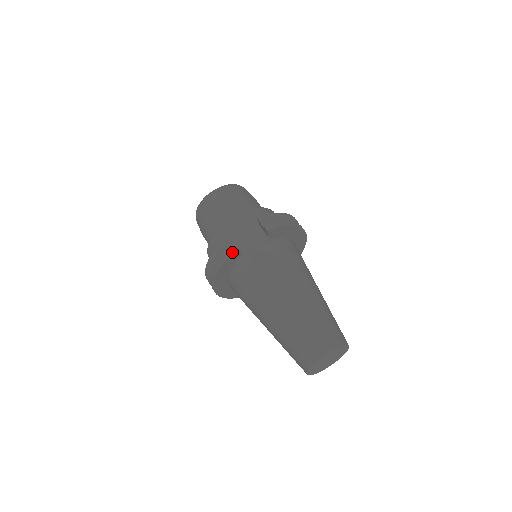
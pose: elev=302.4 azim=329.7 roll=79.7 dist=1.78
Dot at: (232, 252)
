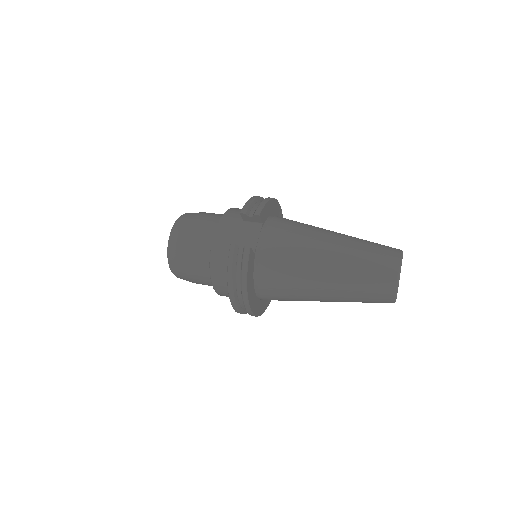
Dot at: (247, 257)
